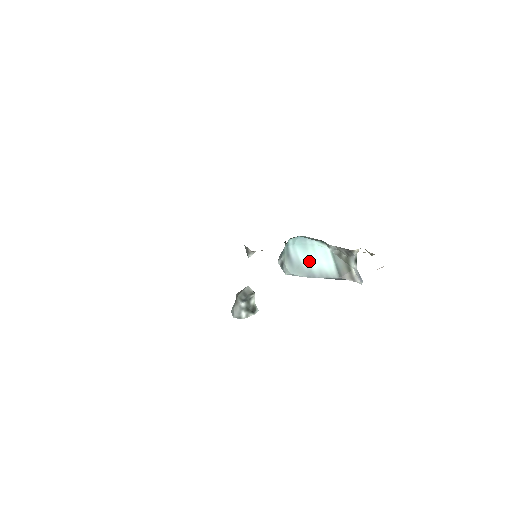
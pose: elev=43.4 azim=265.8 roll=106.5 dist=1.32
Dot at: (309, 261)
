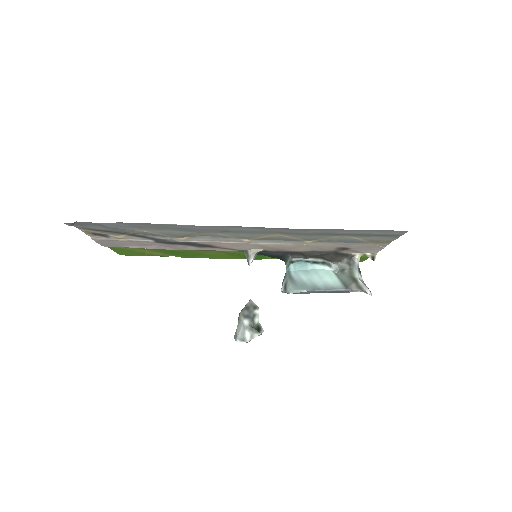
Dot at: (312, 280)
